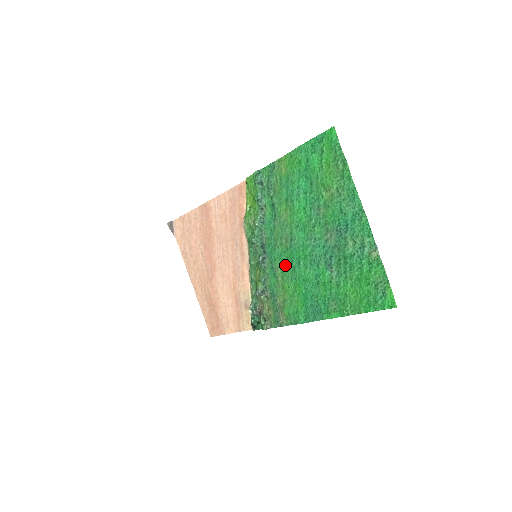
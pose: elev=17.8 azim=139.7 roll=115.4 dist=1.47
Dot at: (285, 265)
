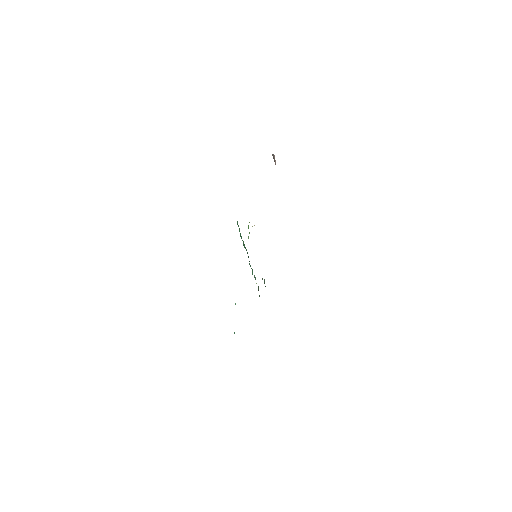
Dot at: occluded
